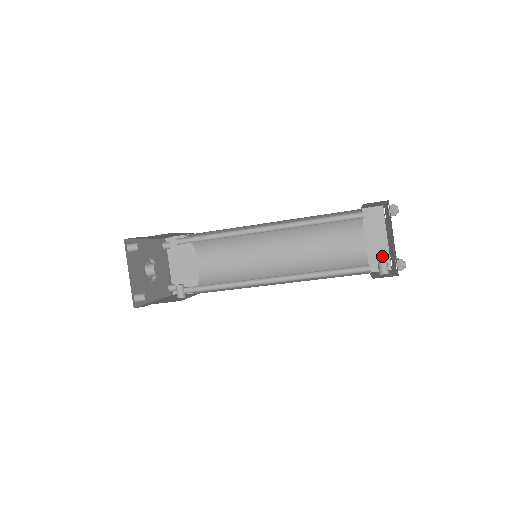
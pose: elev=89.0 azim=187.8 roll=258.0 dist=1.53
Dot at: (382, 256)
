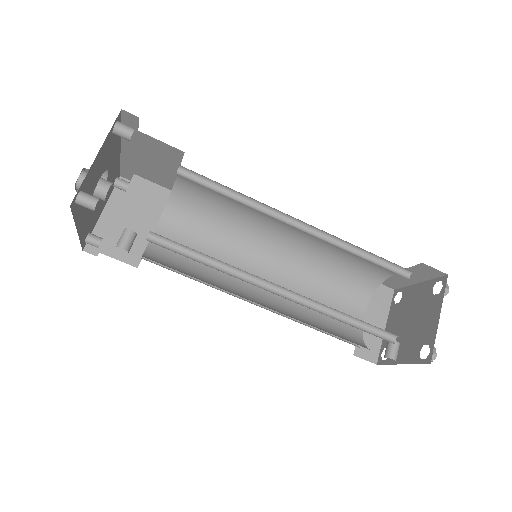
Dot at: (373, 343)
